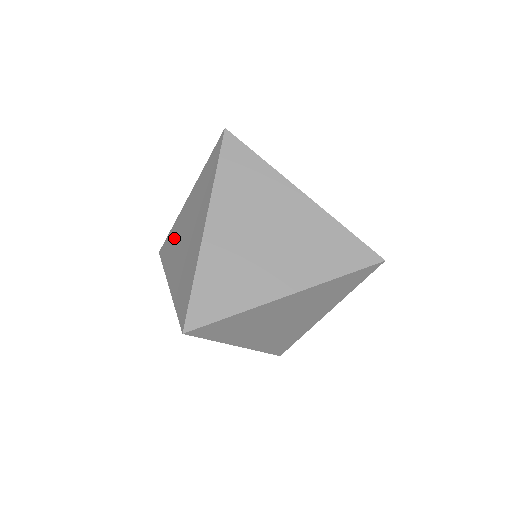
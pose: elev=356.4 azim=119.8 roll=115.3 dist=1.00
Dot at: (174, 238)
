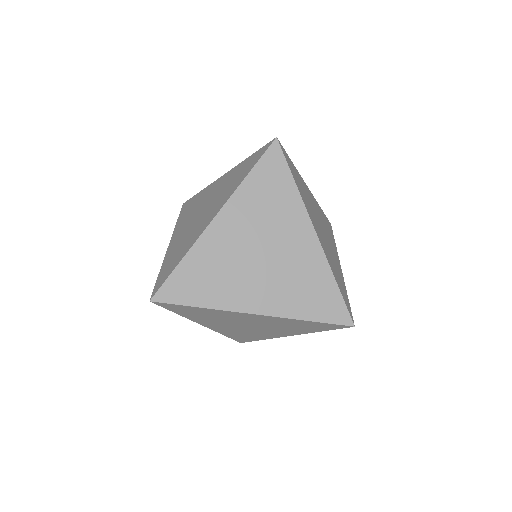
Dot at: occluded
